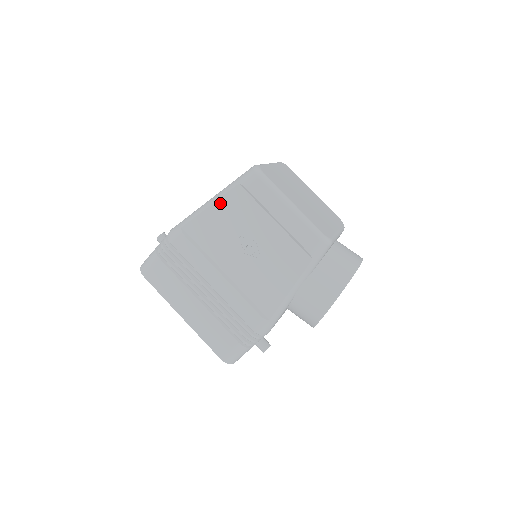
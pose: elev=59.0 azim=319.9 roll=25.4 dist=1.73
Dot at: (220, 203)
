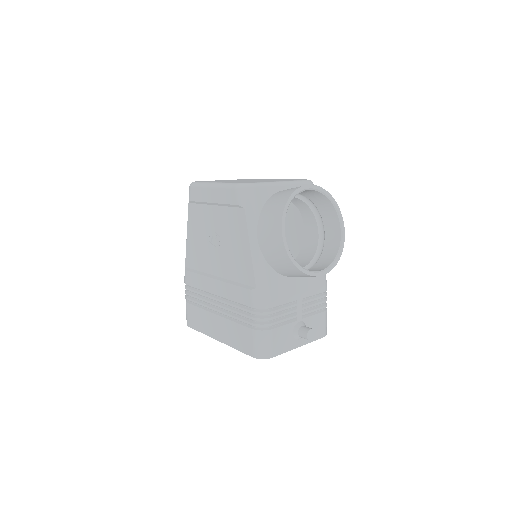
Dot at: (189, 227)
